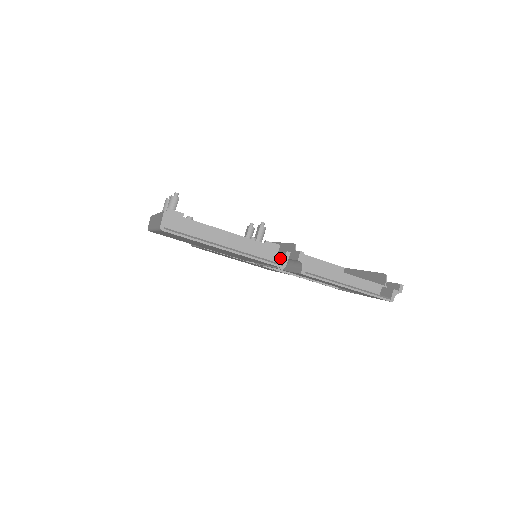
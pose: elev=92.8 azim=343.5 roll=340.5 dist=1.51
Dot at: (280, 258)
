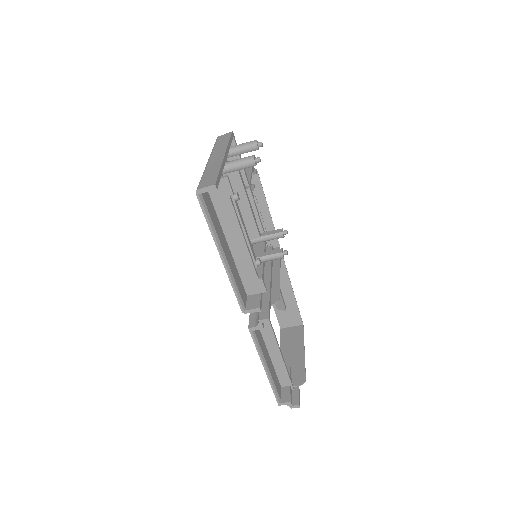
Dot at: (252, 301)
